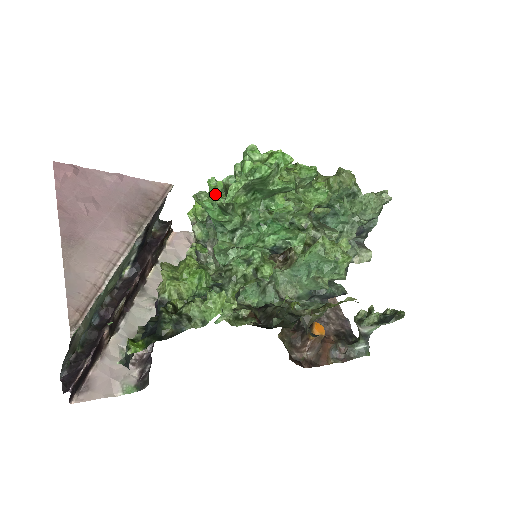
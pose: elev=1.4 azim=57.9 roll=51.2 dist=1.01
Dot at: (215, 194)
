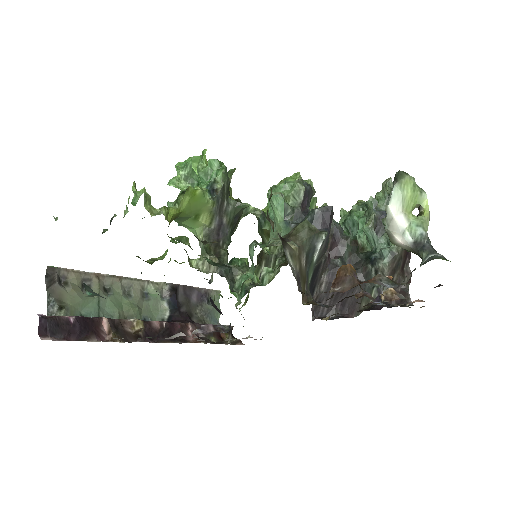
Dot at: occluded
